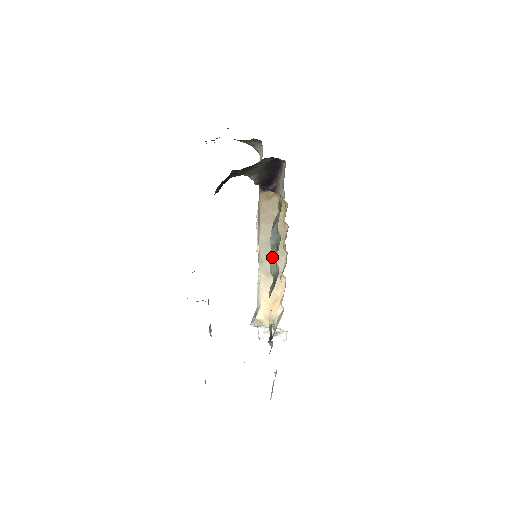
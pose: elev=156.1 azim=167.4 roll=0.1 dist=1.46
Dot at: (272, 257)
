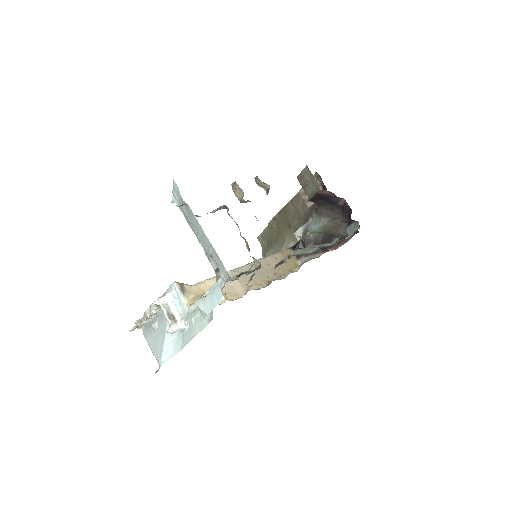
Dot at: (305, 249)
